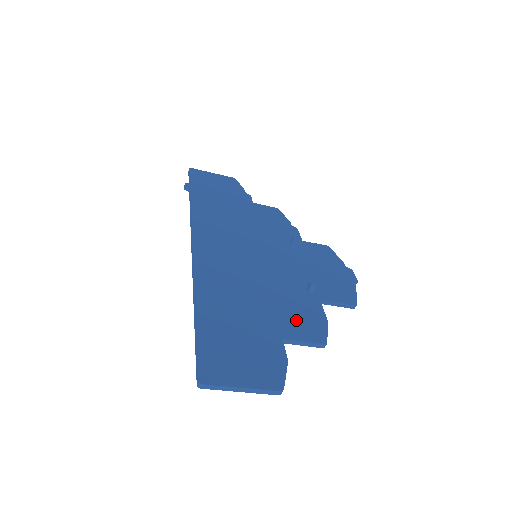
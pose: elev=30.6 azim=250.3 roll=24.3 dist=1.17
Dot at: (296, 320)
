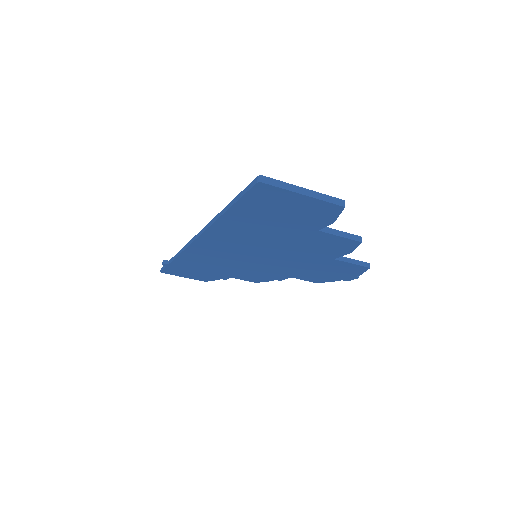
Dot at: occluded
